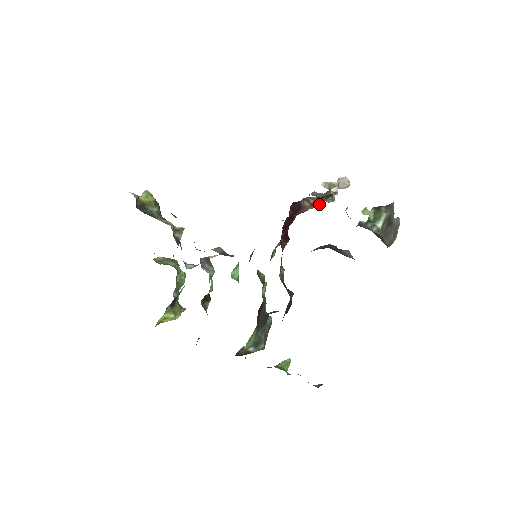
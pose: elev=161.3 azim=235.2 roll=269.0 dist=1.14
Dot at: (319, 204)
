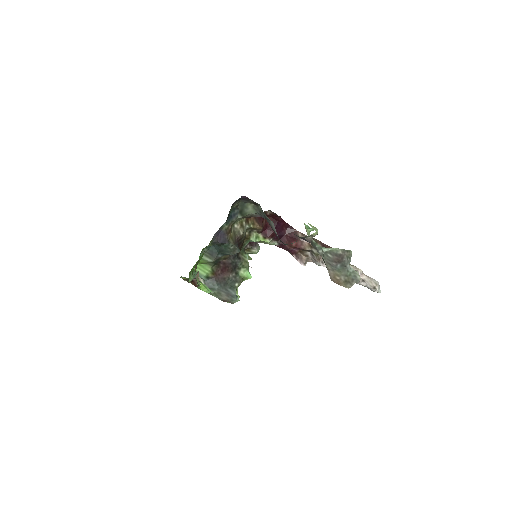
Dot at: occluded
